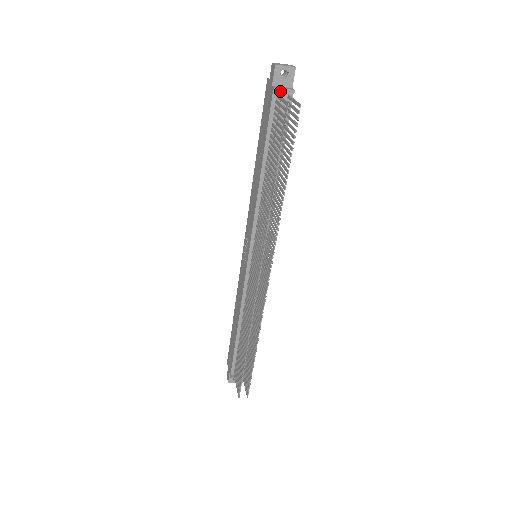
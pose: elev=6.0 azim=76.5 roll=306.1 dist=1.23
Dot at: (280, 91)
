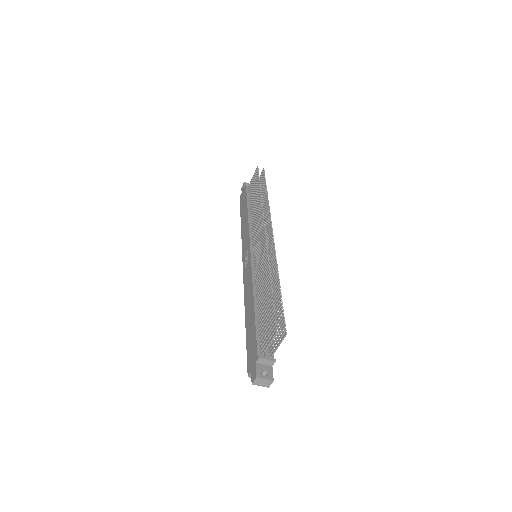
Dot at: occluded
